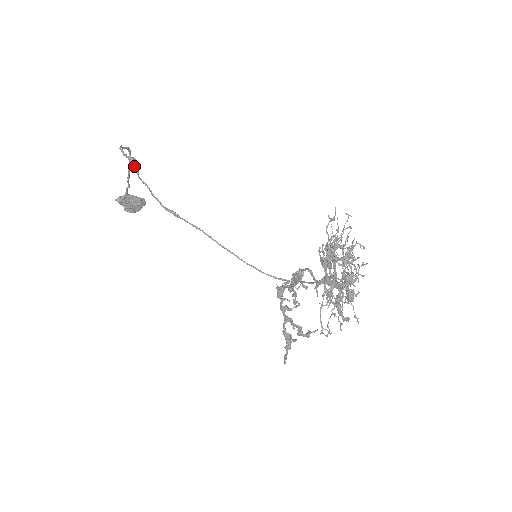
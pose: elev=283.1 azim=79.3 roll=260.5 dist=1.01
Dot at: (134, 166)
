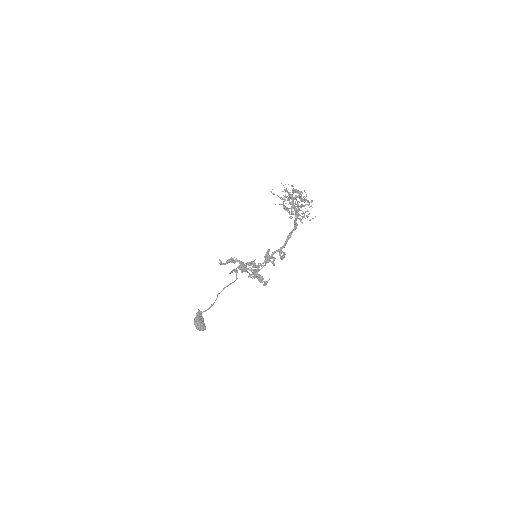
Dot at: (235, 270)
